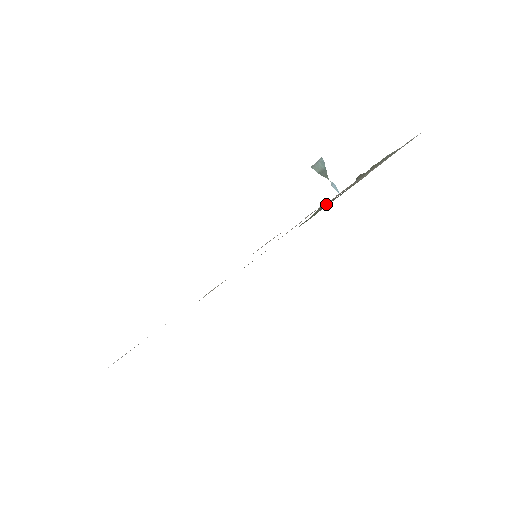
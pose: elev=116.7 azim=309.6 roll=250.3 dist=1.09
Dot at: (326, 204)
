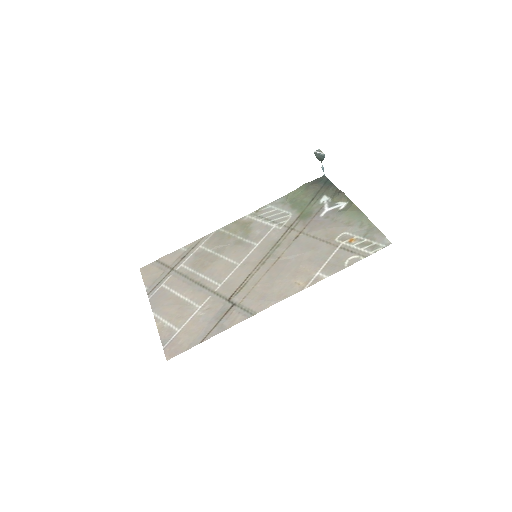
Dot at: (311, 235)
